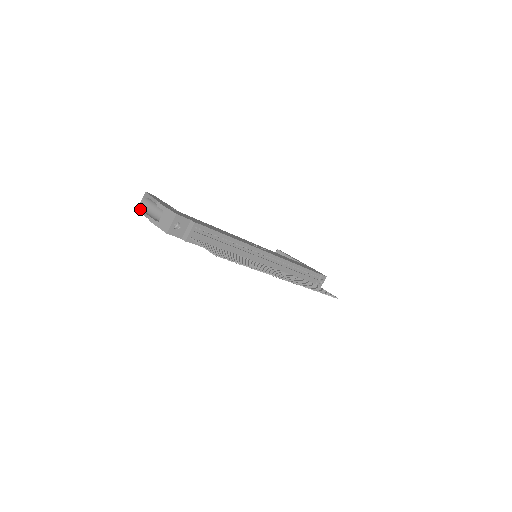
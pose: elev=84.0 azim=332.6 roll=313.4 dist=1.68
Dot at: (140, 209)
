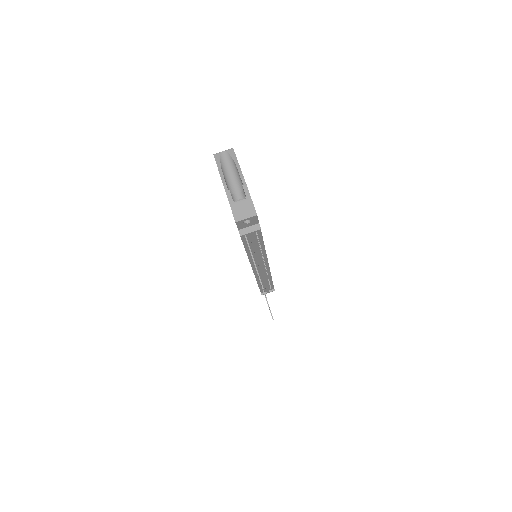
Dot at: (217, 160)
